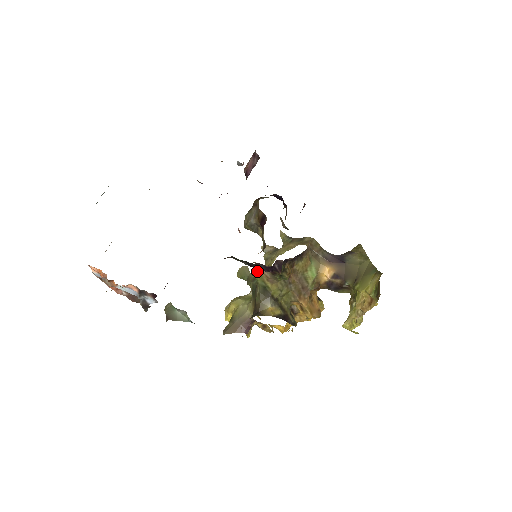
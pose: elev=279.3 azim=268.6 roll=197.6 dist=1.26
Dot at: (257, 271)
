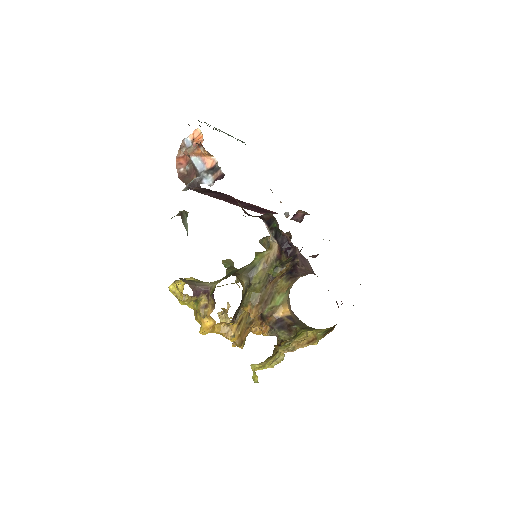
Dot at: (264, 252)
